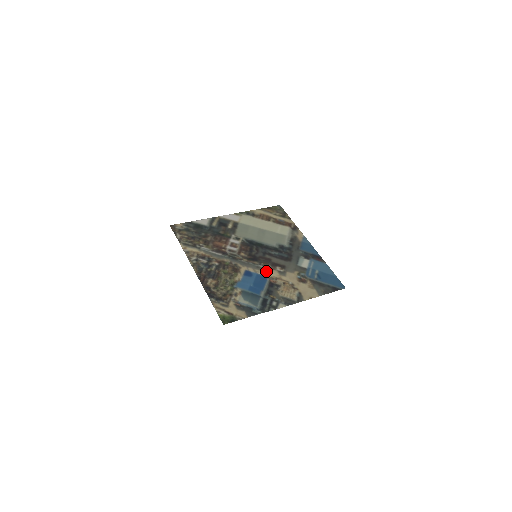
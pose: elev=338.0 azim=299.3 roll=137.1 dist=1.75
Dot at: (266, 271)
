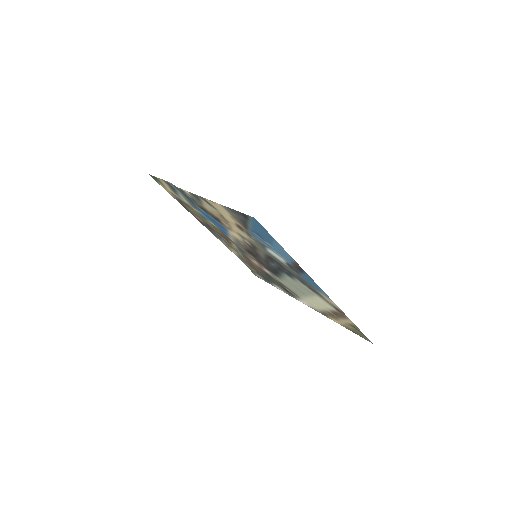
Dot at: (237, 237)
